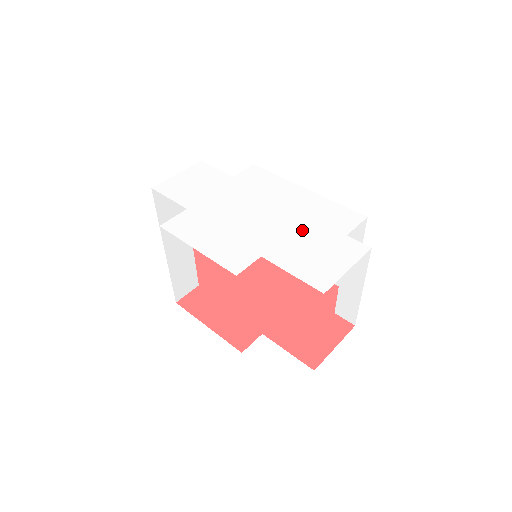
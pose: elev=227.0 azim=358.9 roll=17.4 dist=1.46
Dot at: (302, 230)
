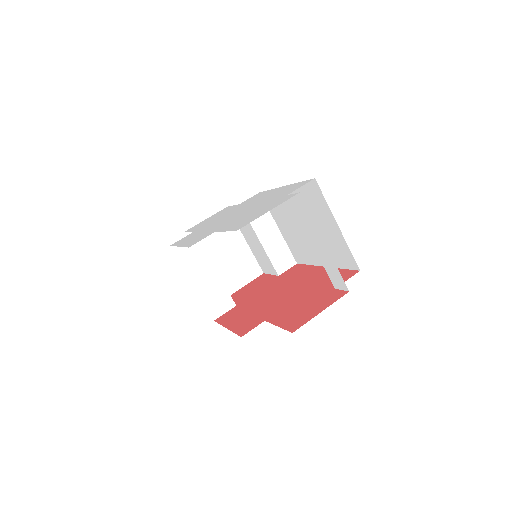
Dot at: (257, 207)
